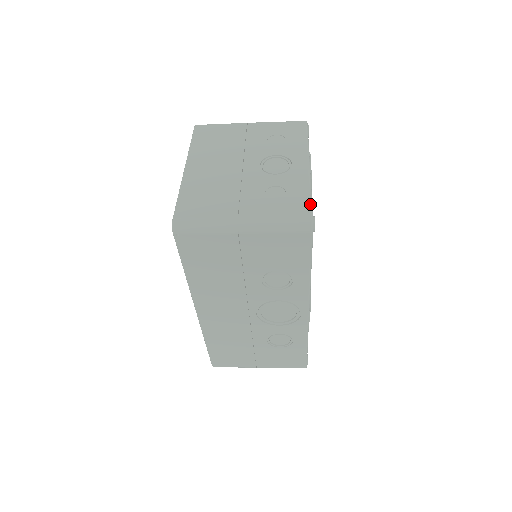
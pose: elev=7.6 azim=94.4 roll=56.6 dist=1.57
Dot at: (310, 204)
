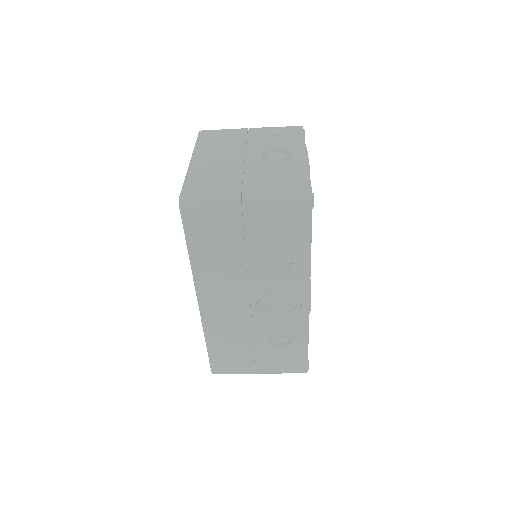
Dot at: (309, 182)
